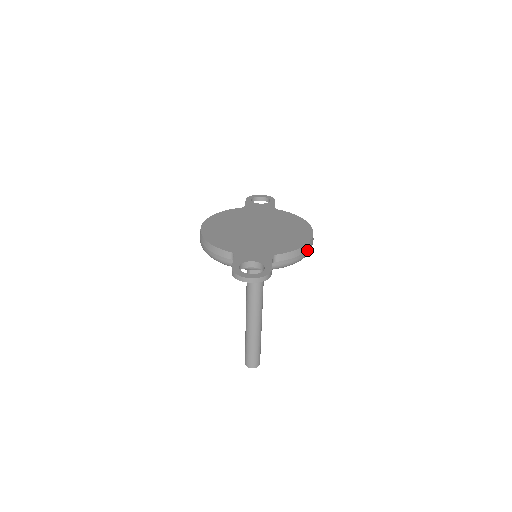
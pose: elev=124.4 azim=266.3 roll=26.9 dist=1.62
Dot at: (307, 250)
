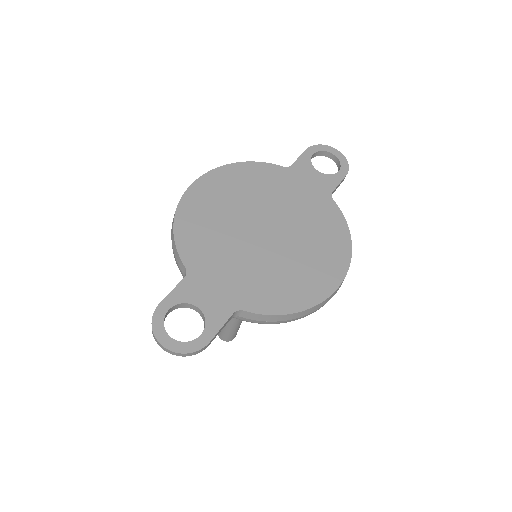
Dot at: (306, 314)
